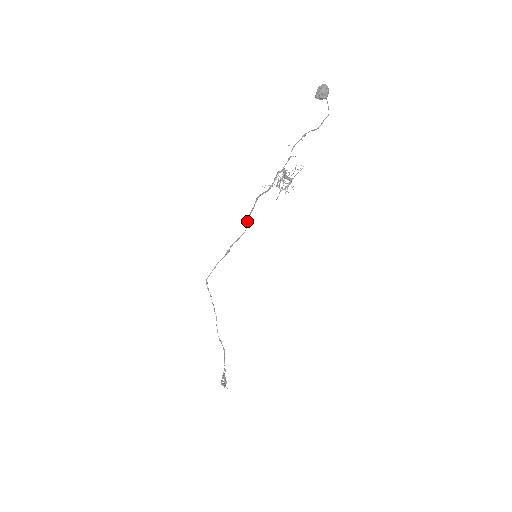
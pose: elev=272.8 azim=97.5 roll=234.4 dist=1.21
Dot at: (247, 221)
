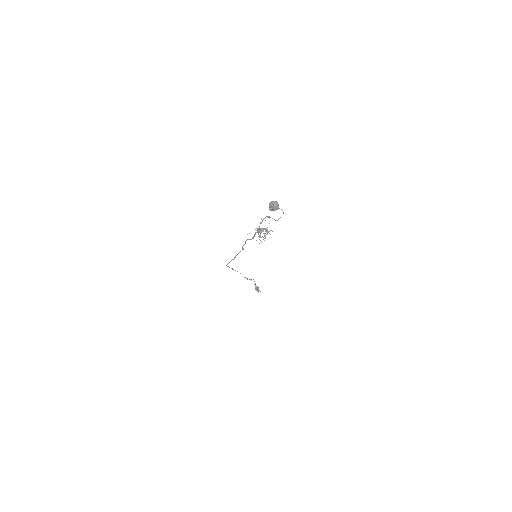
Dot at: (243, 248)
